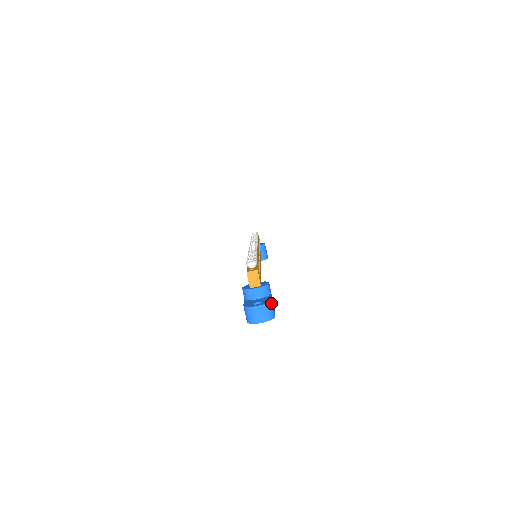
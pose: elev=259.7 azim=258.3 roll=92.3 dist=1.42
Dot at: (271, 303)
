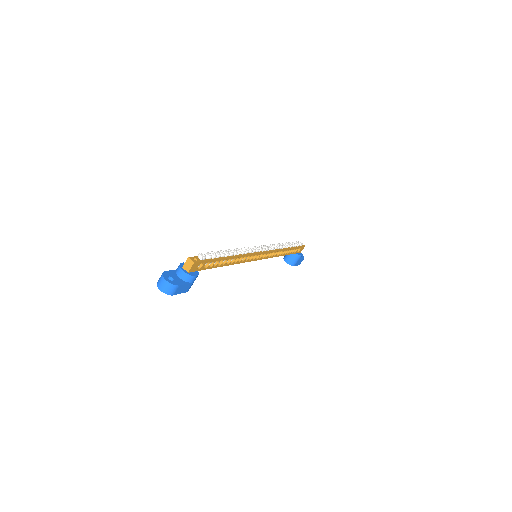
Dot at: (176, 286)
